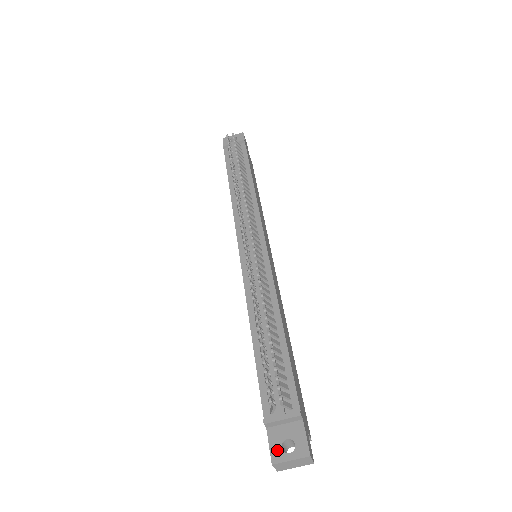
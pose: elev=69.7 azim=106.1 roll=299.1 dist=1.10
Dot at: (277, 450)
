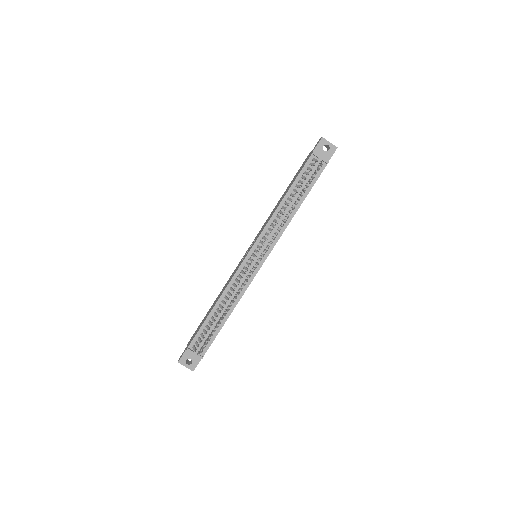
Dot at: (184, 359)
